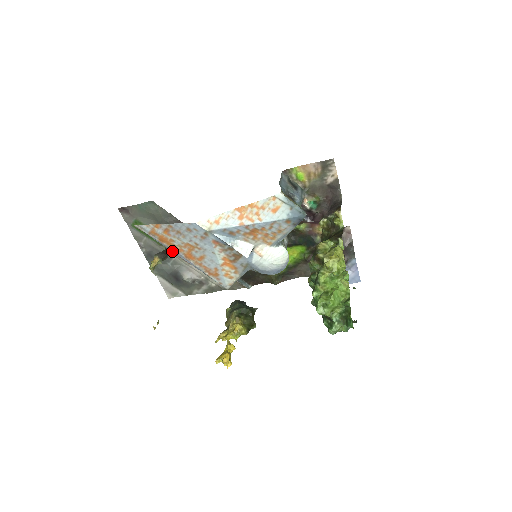
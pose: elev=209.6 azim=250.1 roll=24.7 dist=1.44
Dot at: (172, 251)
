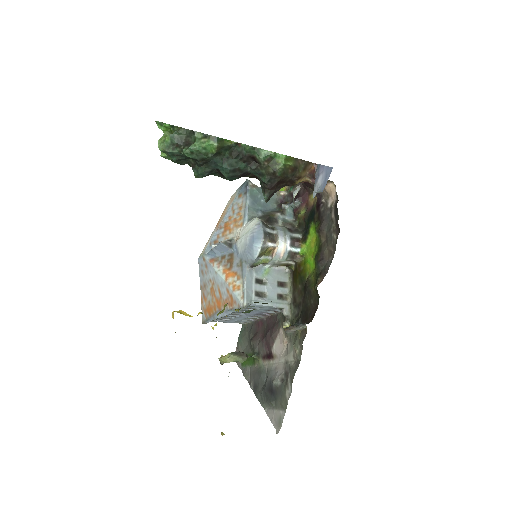
Dot at: (217, 318)
